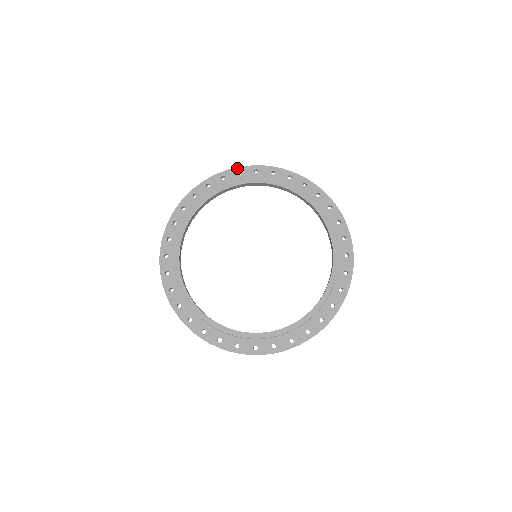
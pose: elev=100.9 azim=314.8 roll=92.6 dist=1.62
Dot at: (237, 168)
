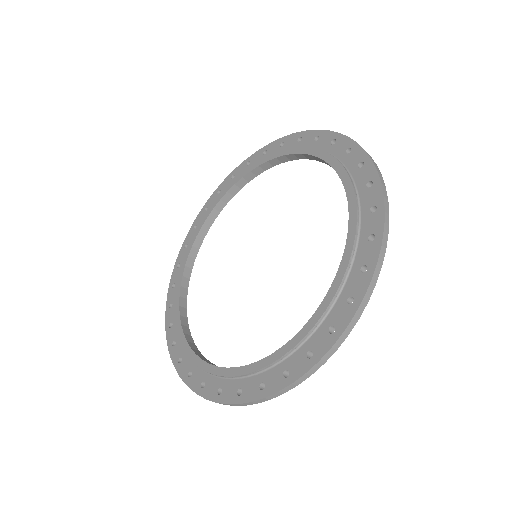
Dot at: (203, 208)
